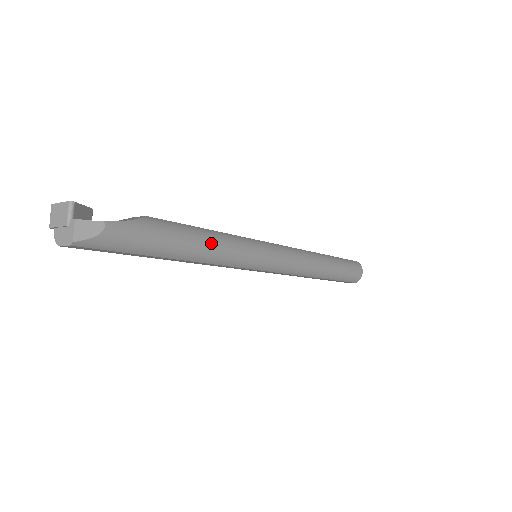
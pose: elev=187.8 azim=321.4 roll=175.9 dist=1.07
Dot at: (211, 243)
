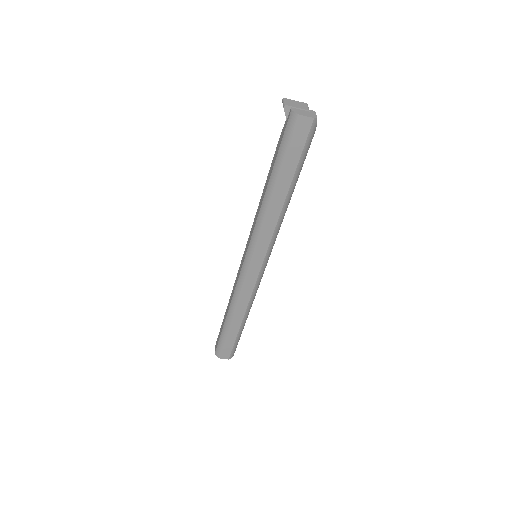
Dot at: occluded
